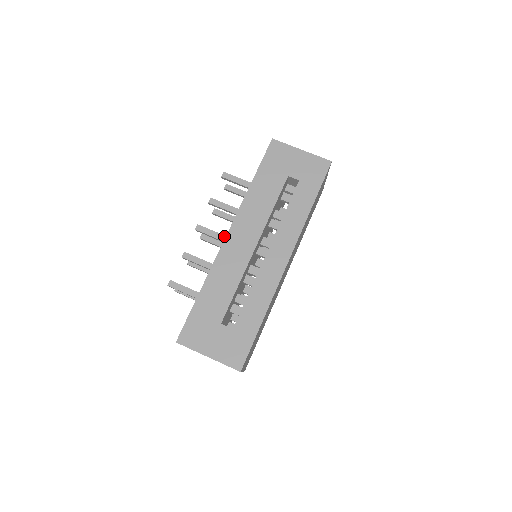
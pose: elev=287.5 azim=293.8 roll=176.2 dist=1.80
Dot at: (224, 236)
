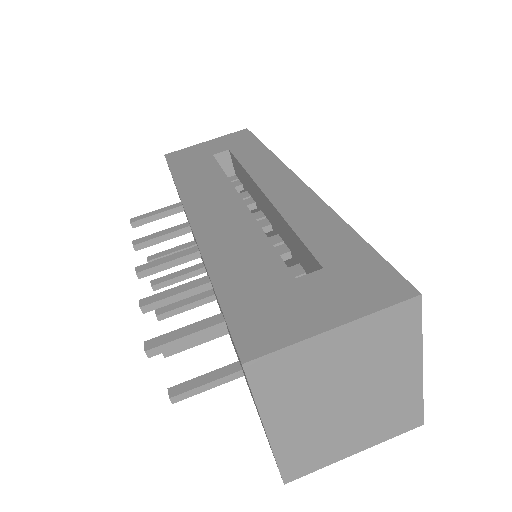
Dot at: (187, 249)
